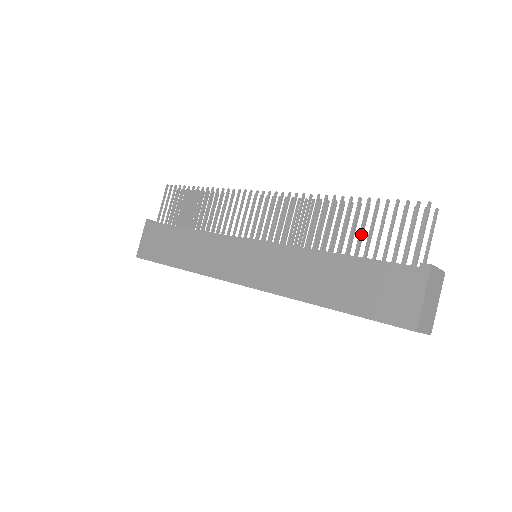
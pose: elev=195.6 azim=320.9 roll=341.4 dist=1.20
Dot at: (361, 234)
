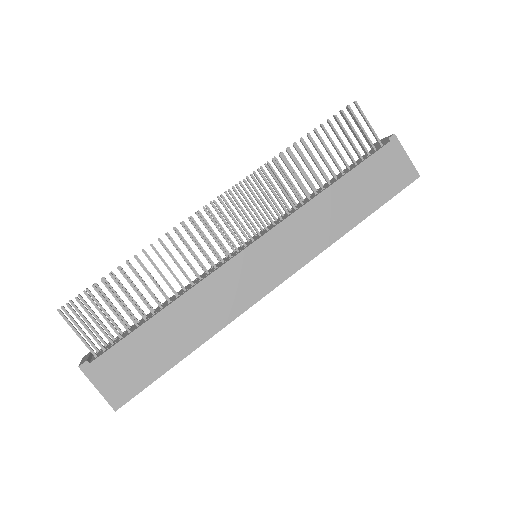
Dot at: (333, 157)
